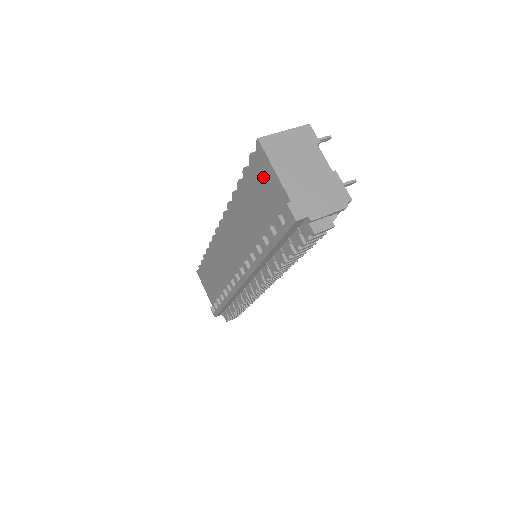
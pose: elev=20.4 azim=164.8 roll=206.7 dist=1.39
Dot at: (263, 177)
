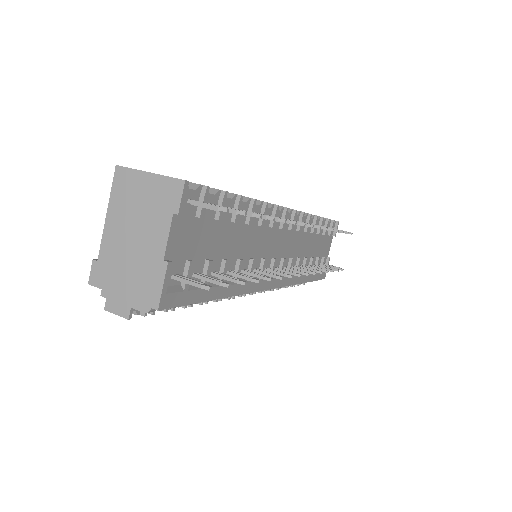
Dot at: occluded
